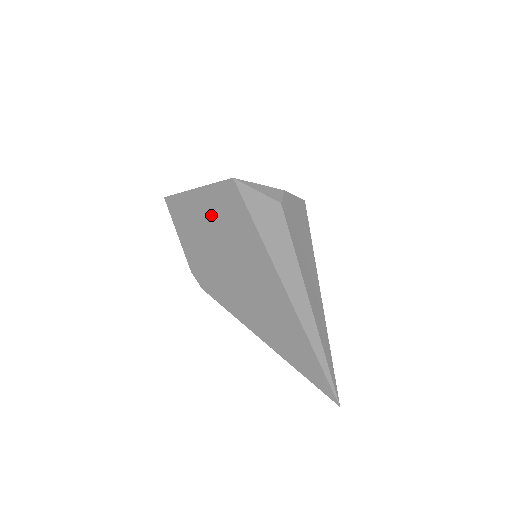
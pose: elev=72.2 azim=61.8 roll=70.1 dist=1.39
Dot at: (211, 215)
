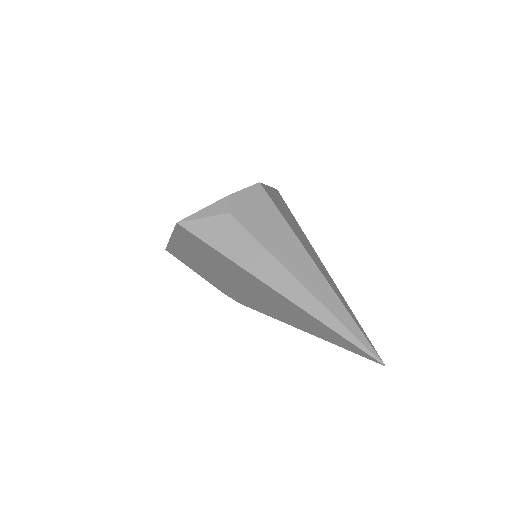
Dot at: (194, 253)
